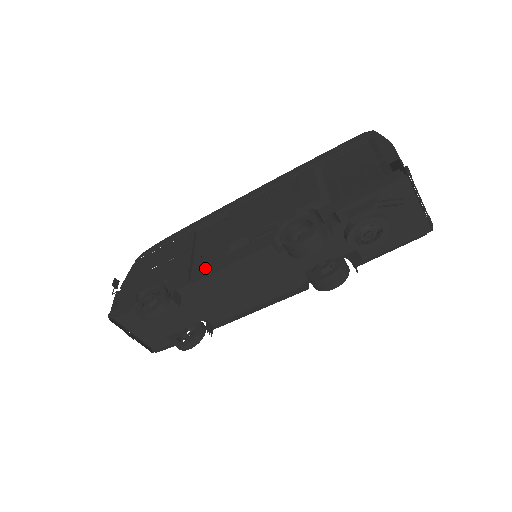
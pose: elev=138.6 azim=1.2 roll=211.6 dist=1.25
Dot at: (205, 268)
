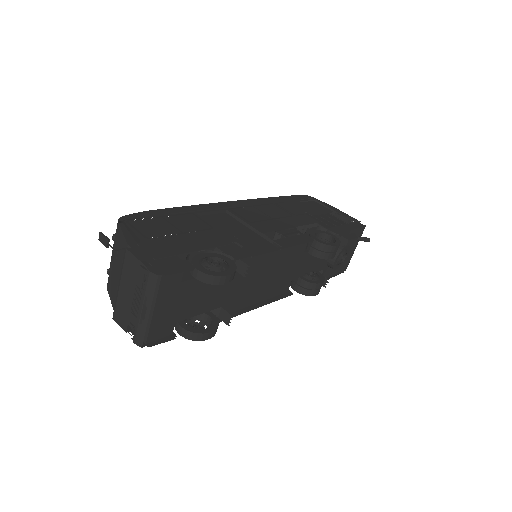
Dot at: (255, 247)
